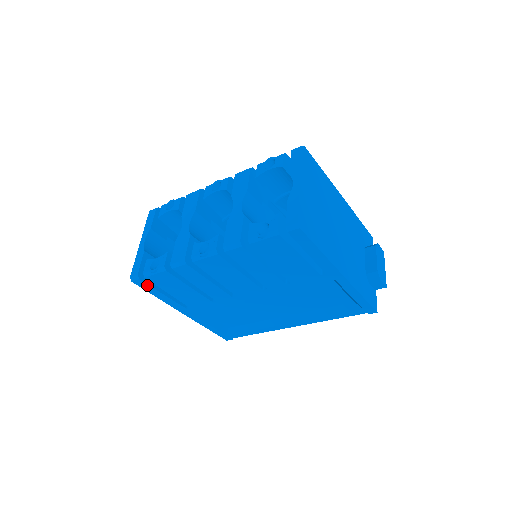
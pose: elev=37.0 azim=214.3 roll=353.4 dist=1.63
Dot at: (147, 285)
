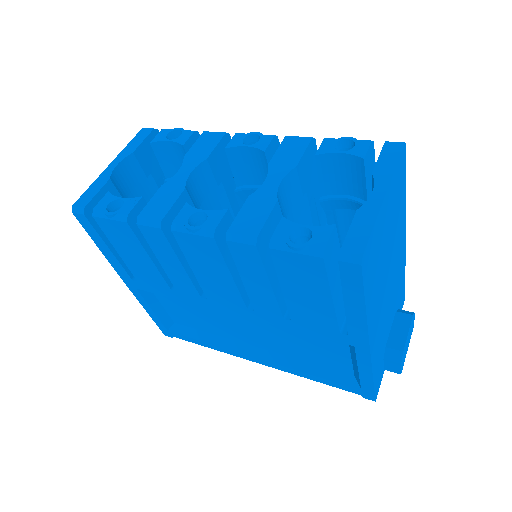
Dot at: (92, 227)
